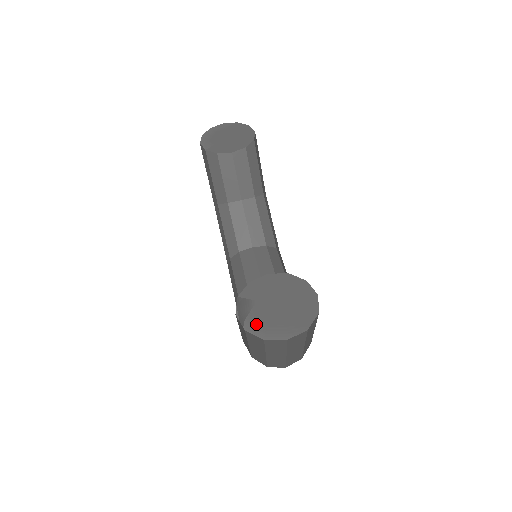
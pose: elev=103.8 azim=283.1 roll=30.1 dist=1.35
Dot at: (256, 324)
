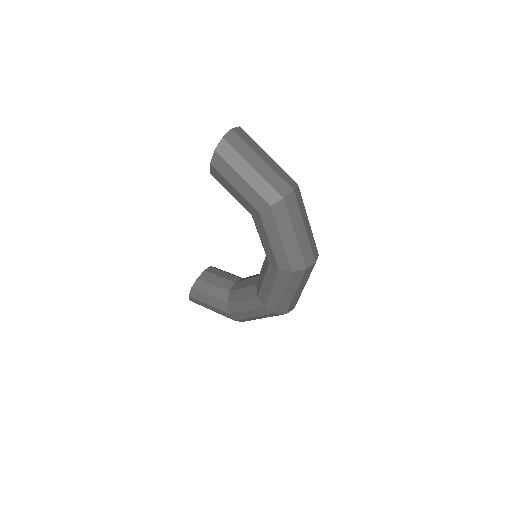
Dot at: occluded
